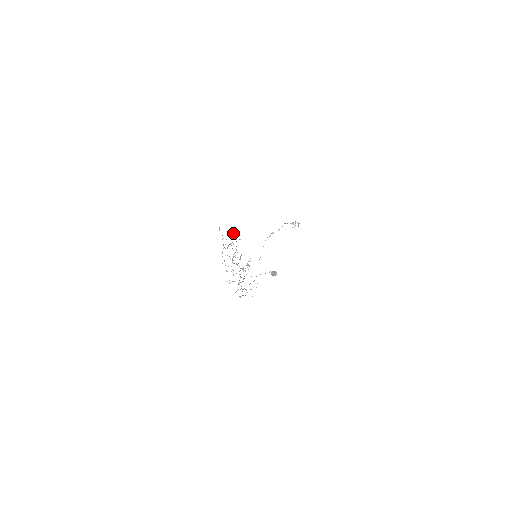
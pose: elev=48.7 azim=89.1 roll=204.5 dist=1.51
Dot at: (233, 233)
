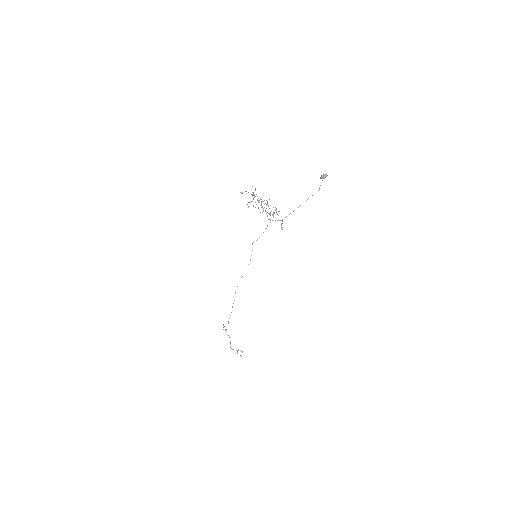
Dot at: occluded
